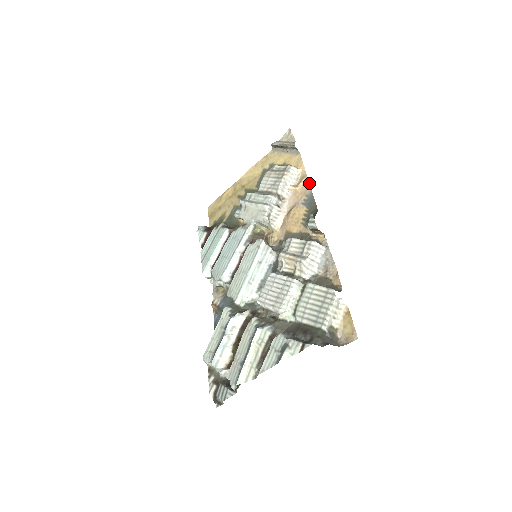
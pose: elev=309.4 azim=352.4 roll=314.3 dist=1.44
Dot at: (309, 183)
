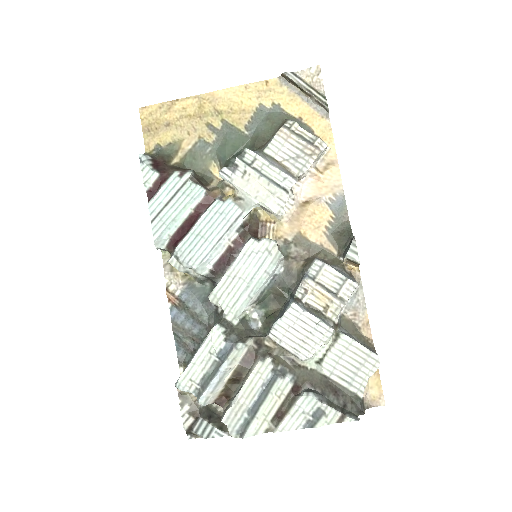
Dot at: occluded
